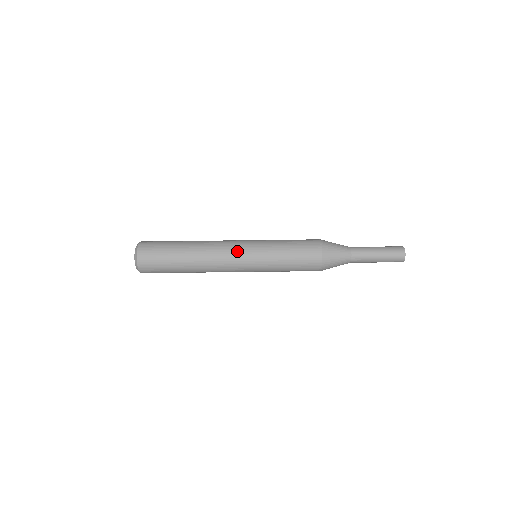
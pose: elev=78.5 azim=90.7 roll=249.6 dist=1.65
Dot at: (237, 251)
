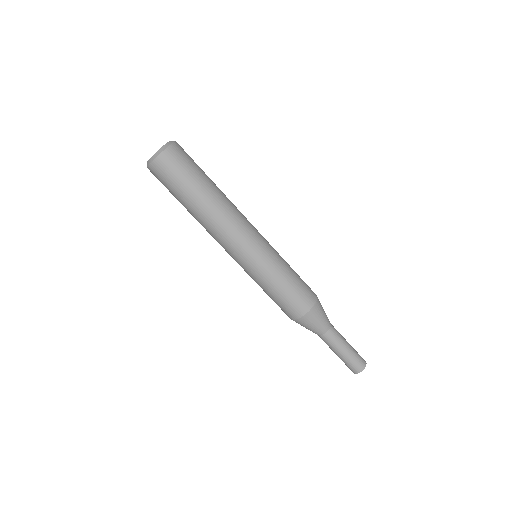
Dot at: (252, 235)
